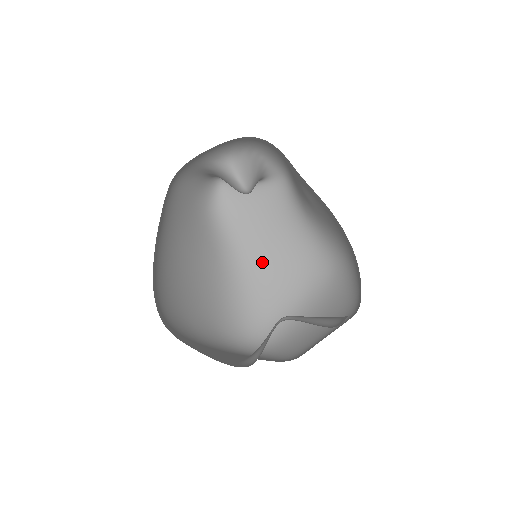
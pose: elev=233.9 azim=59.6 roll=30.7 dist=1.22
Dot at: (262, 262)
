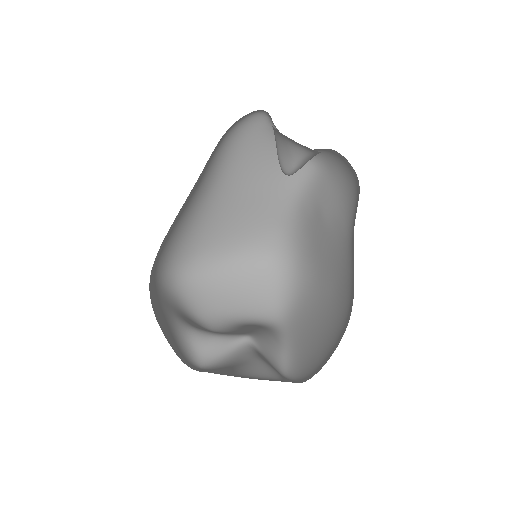
Dot at: (226, 204)
